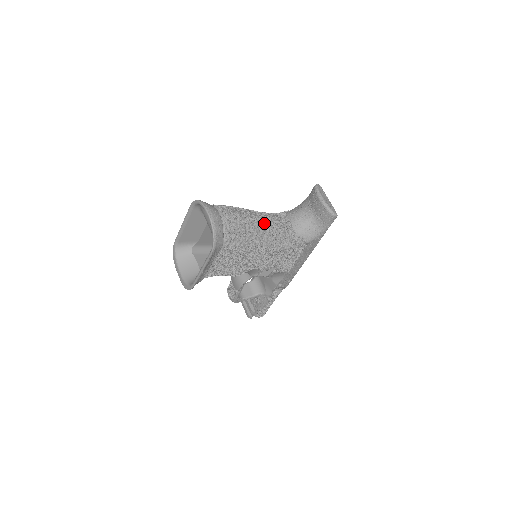
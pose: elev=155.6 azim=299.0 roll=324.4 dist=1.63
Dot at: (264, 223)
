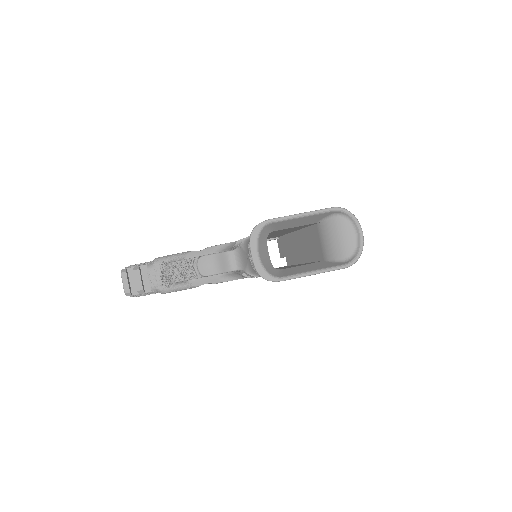
Dot at: occluded
